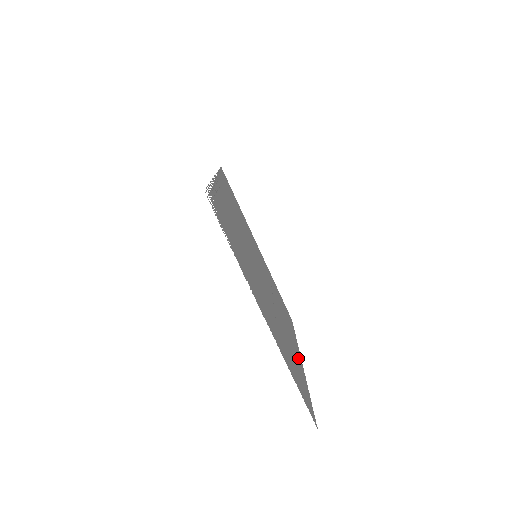
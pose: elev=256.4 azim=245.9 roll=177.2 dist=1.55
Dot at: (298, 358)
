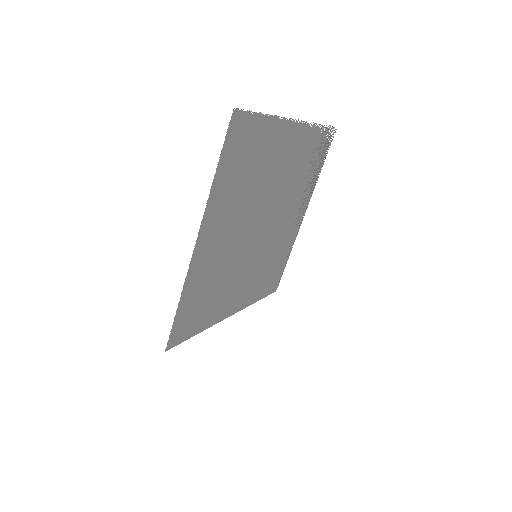
Dot at: (211, 225)
